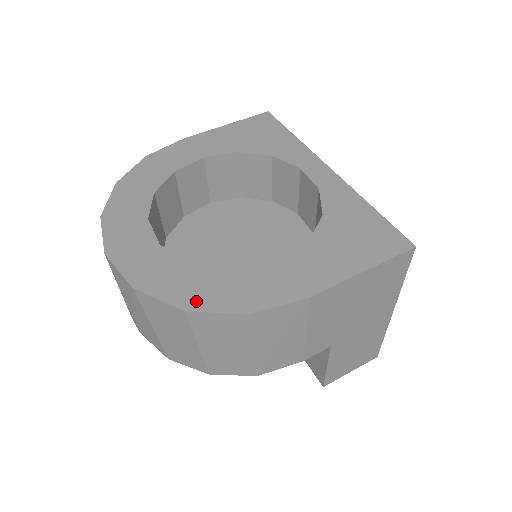
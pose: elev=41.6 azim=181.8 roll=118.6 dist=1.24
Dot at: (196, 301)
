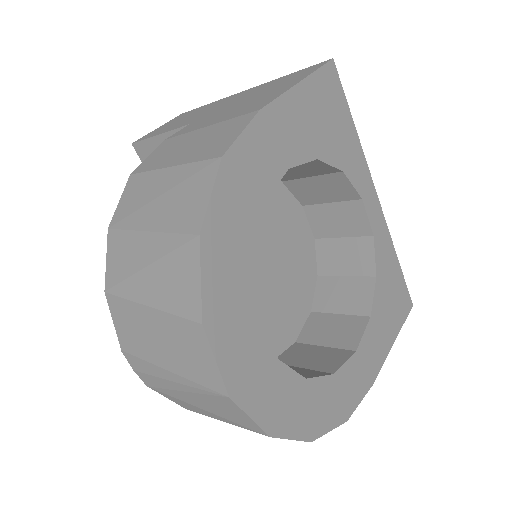
Dot at: (317, 426)
